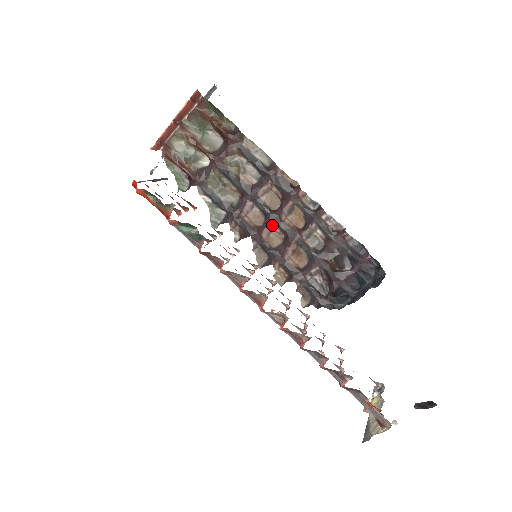
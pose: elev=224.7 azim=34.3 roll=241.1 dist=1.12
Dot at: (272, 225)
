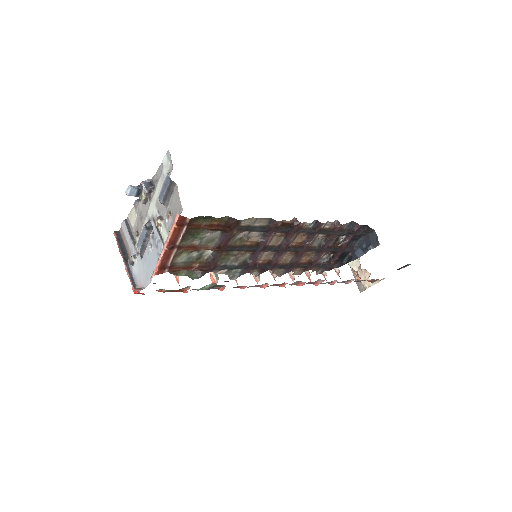
Dot at: (284, 253)
